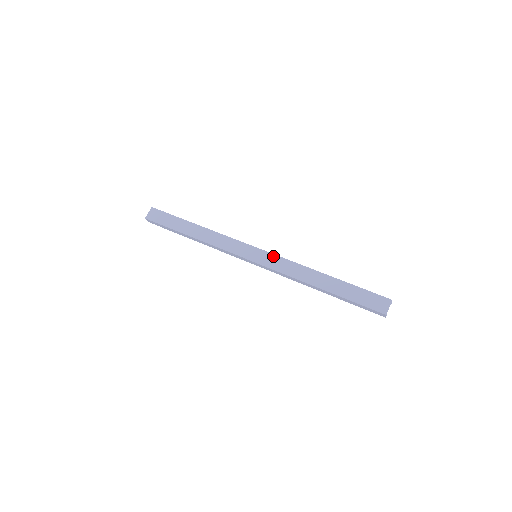
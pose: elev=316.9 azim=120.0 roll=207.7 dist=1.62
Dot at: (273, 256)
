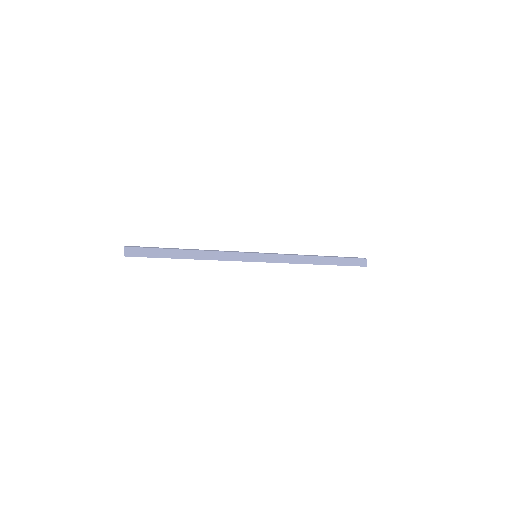
Dot at: occluded
